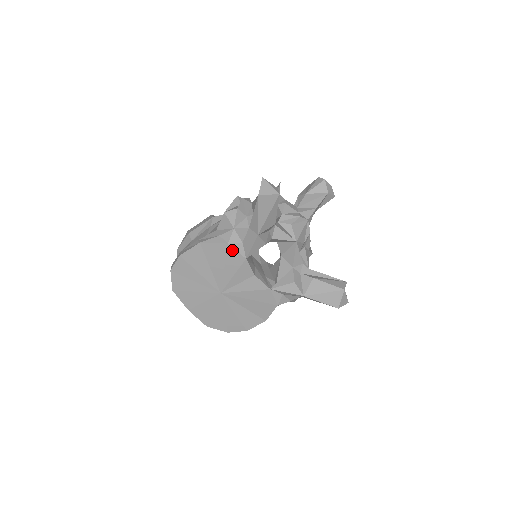
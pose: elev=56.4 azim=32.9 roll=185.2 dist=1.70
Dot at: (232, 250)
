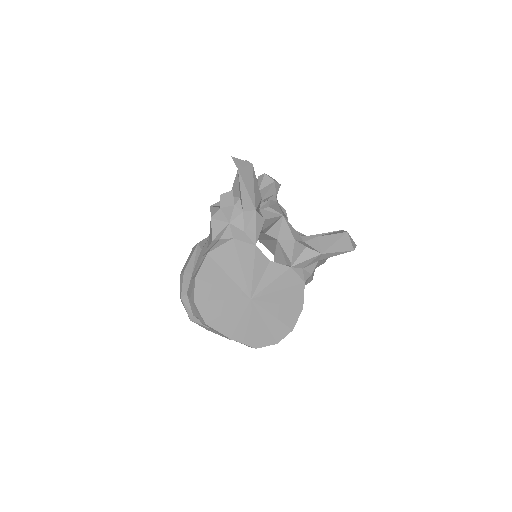
Dot at: (239, 243)
